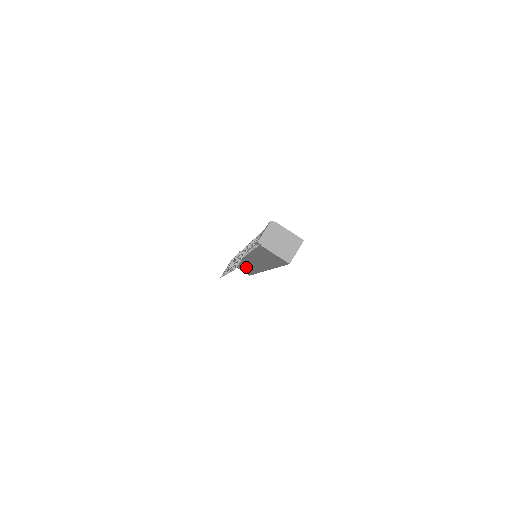
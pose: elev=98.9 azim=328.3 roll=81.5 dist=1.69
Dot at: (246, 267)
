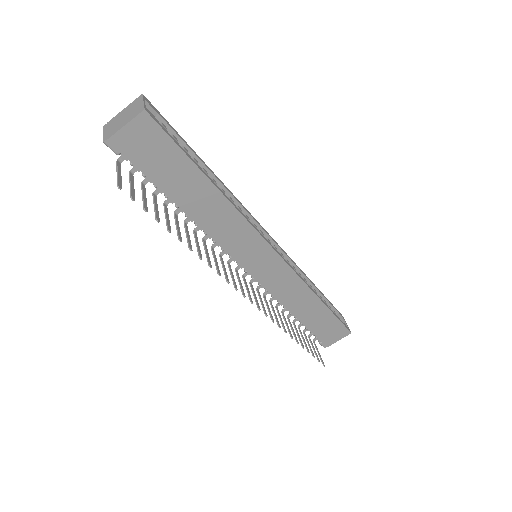
Dot at: (301, 305)
